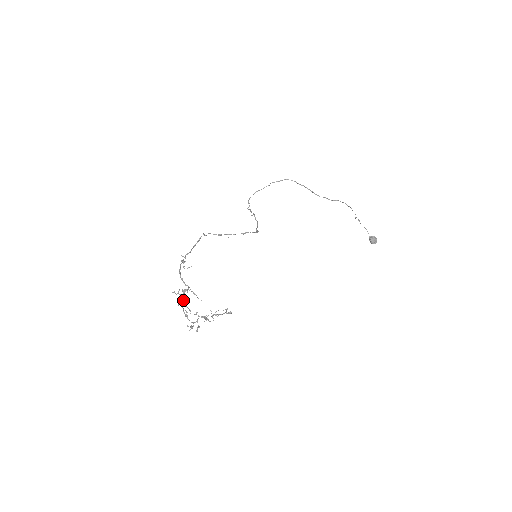
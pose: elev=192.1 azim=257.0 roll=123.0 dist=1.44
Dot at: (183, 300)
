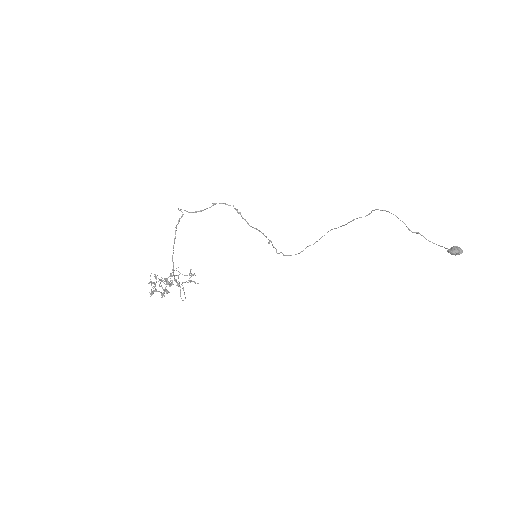
Dot at: (167, 292)
